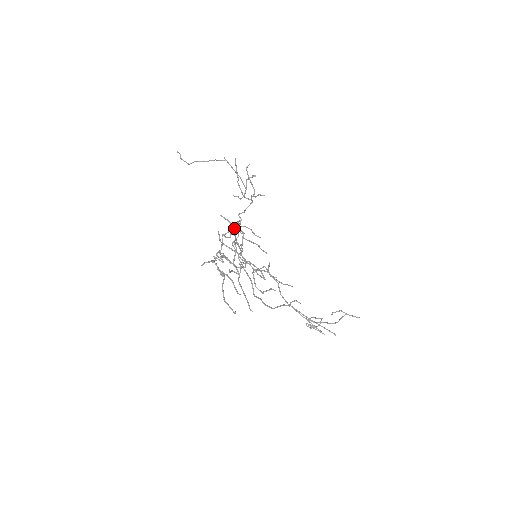
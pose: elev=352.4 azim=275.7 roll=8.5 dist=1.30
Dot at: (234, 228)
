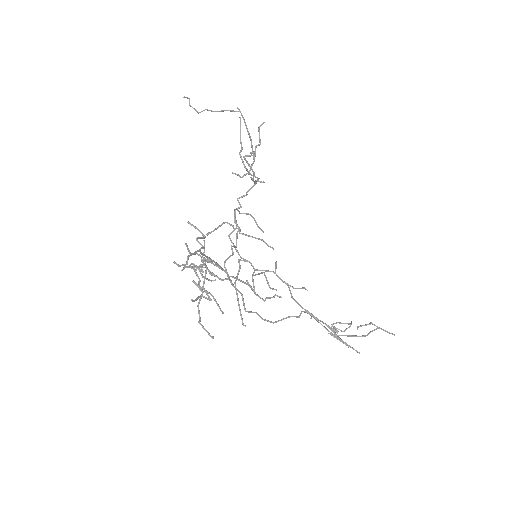
Dot at: (201, 244)
